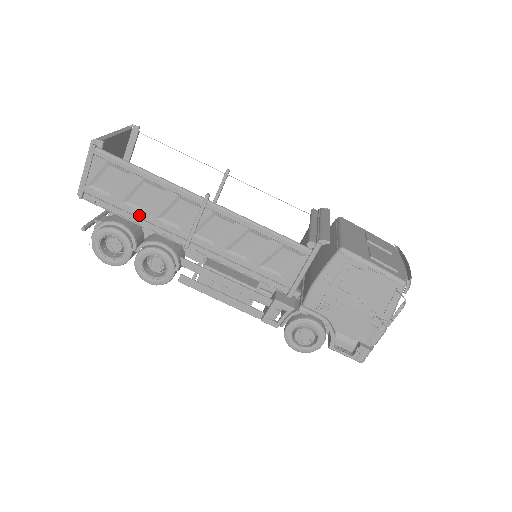
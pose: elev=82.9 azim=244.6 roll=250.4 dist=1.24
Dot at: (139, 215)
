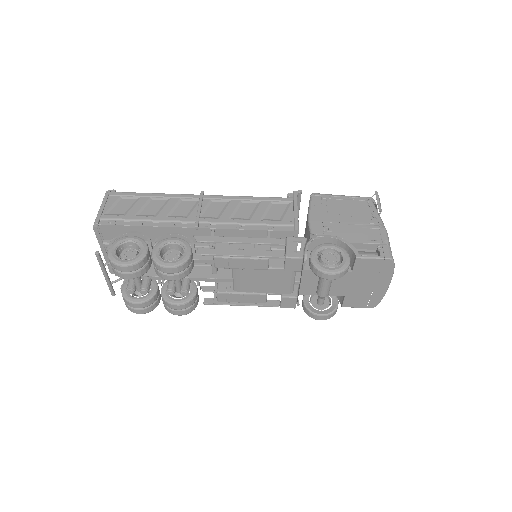
Dot at: (151, 218)
